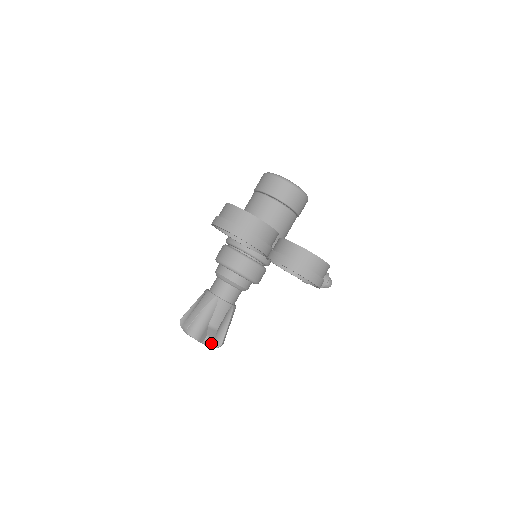
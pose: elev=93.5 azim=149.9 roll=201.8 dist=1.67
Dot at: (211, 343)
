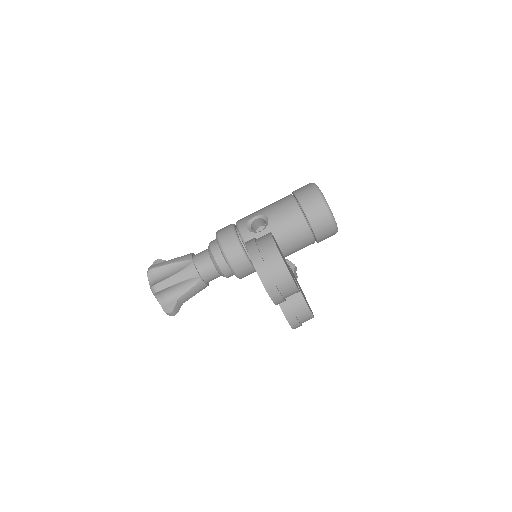
Dot at: occluded
